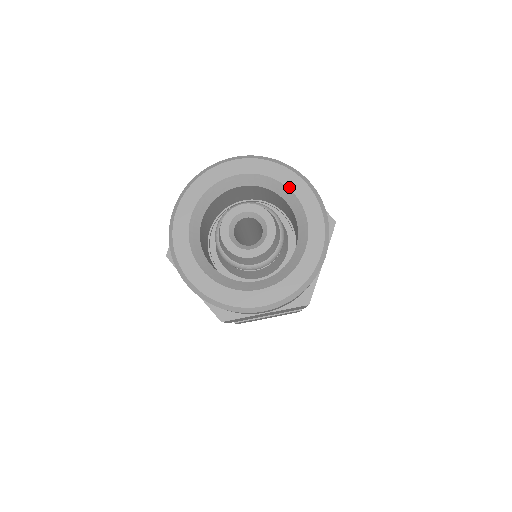
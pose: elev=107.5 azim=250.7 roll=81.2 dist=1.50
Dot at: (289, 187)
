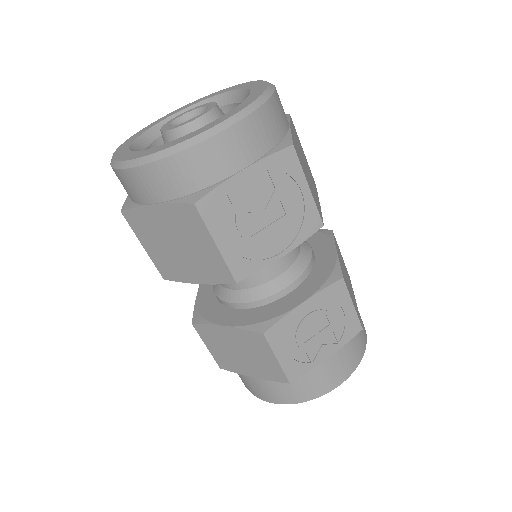
Dot at: (252, 90)
